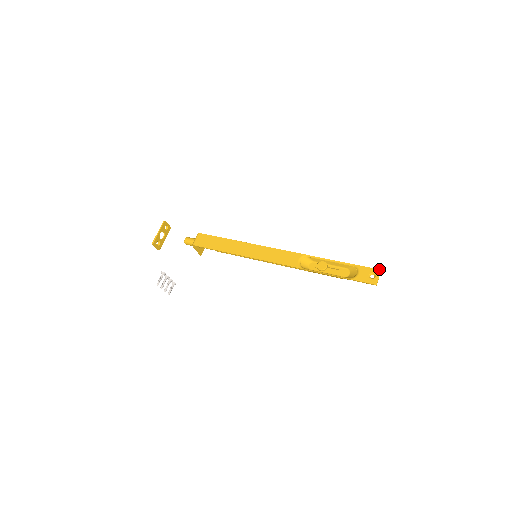
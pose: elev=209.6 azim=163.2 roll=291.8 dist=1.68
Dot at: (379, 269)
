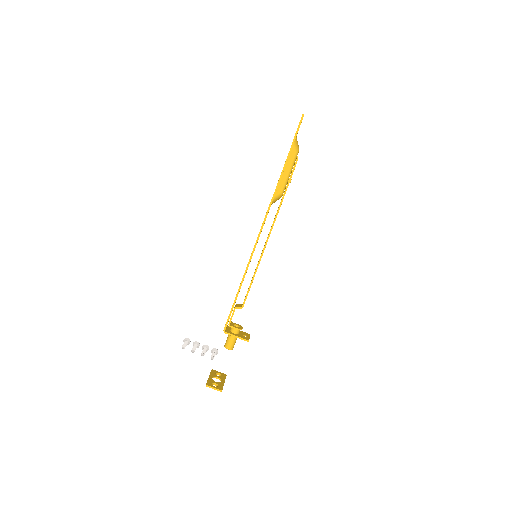
Dot at: occluded
